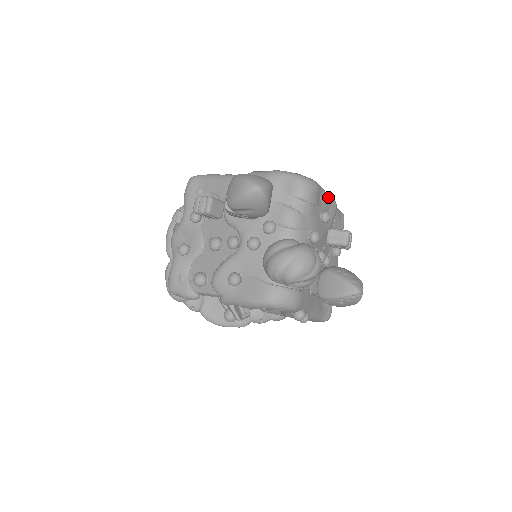
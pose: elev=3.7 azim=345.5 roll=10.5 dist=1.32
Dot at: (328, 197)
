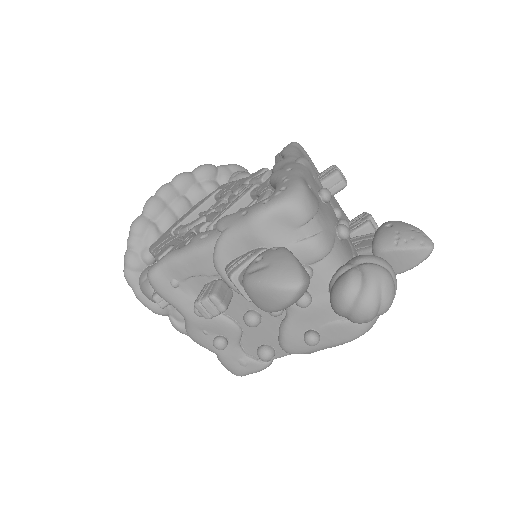
Dot at: (305, 170)
